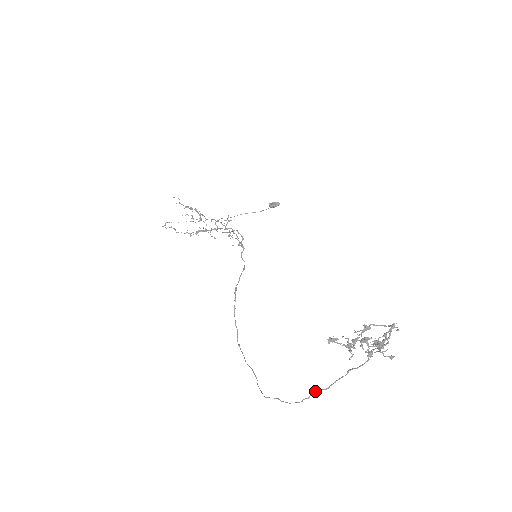
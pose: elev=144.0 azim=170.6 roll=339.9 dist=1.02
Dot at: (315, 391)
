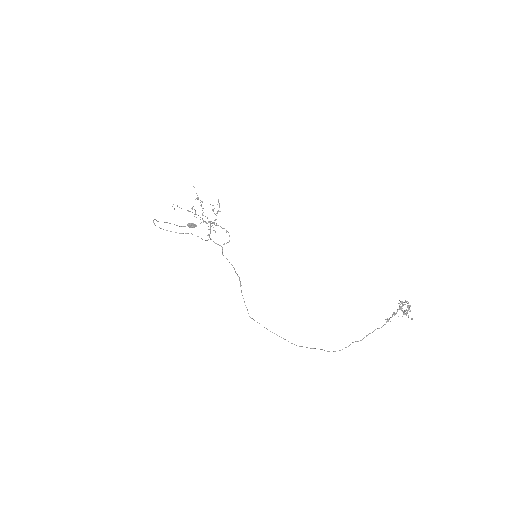
Dot at: occluded
